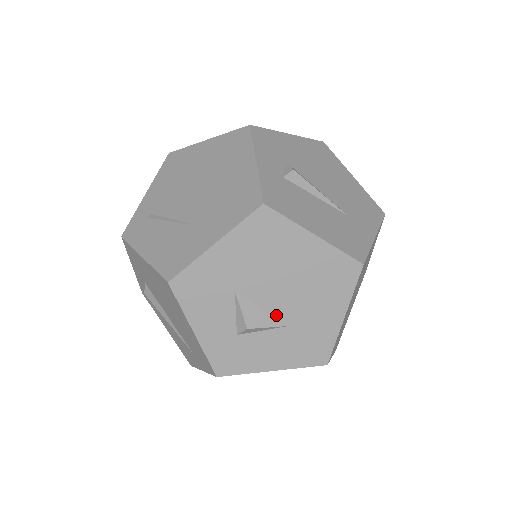
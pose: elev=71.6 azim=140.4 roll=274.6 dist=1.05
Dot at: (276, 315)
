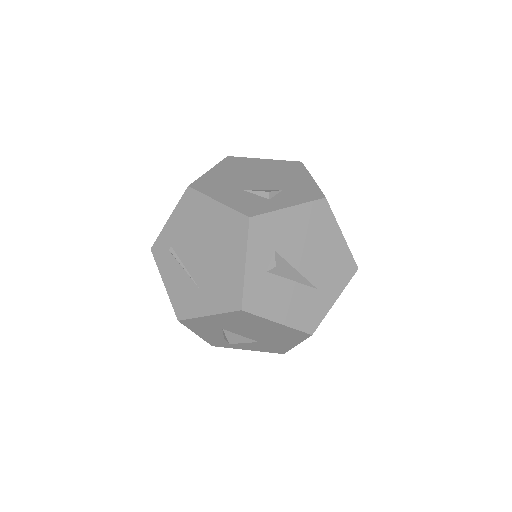
Dot at: (250, 338)
